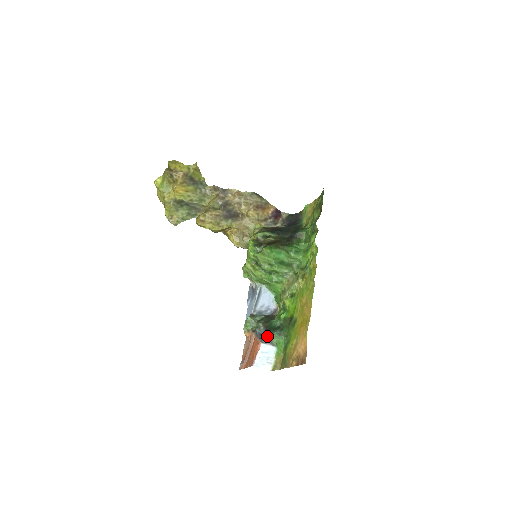
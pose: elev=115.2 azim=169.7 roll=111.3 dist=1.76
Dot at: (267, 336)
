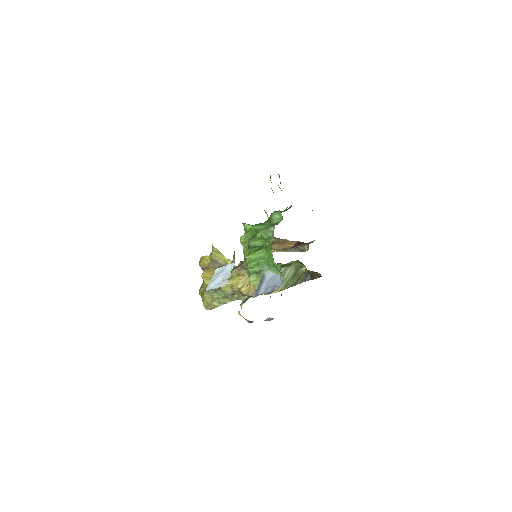
Dot at: occluded
